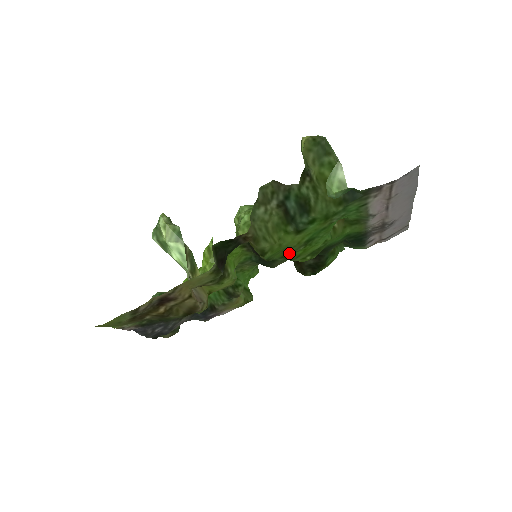
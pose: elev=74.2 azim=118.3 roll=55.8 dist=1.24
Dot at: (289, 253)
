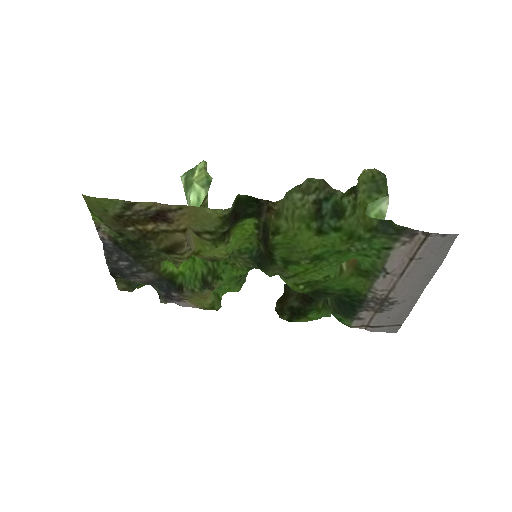
Dot at: (293, 259)
